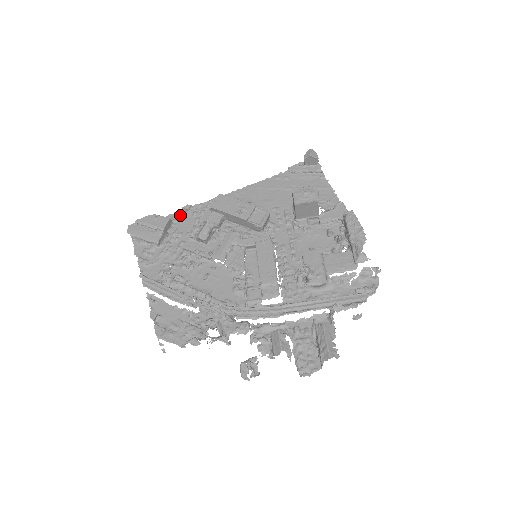
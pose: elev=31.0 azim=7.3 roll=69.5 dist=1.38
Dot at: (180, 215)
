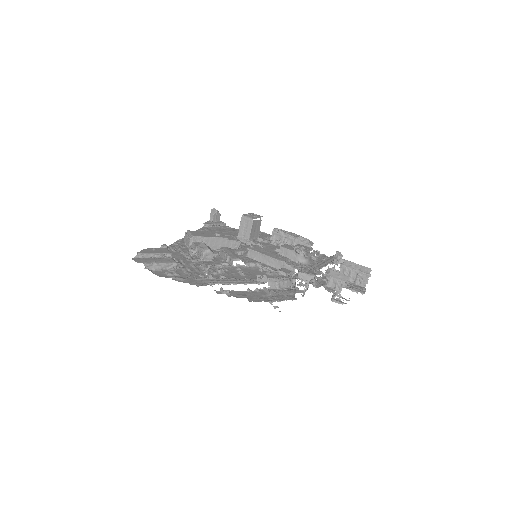
Dot at: occluded
